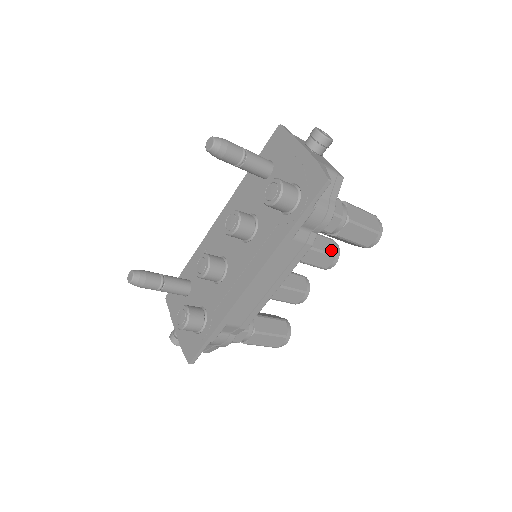
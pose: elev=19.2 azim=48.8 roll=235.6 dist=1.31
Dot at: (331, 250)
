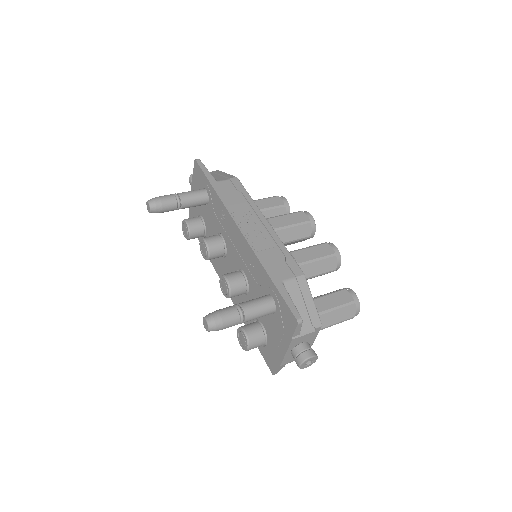
Dot at: occluded
